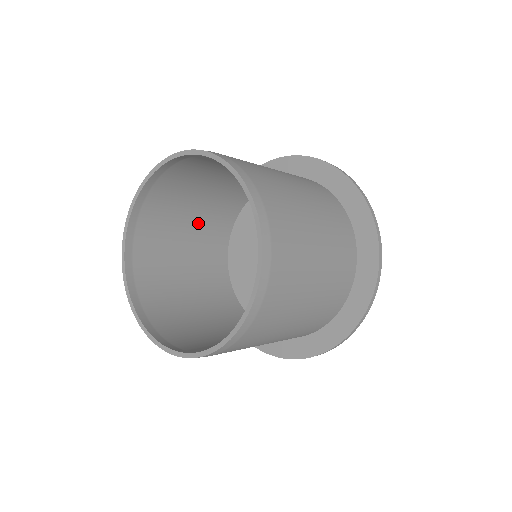
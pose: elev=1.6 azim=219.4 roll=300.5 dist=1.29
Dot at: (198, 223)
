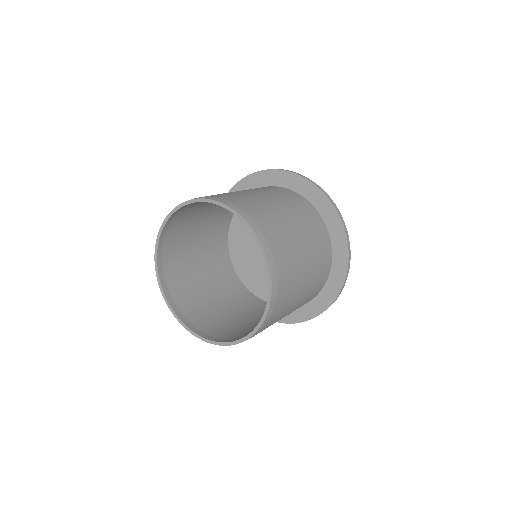
Dot at: (203, 253)
